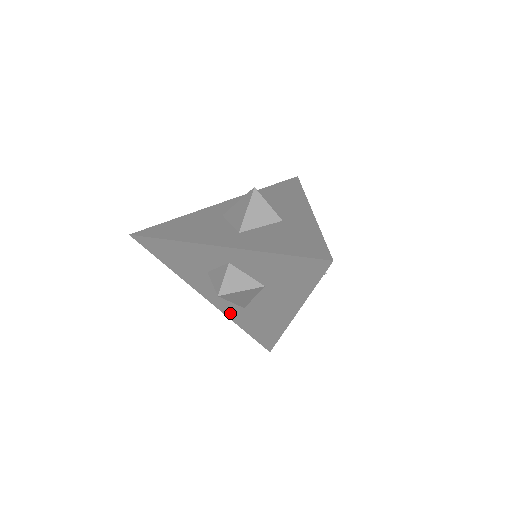
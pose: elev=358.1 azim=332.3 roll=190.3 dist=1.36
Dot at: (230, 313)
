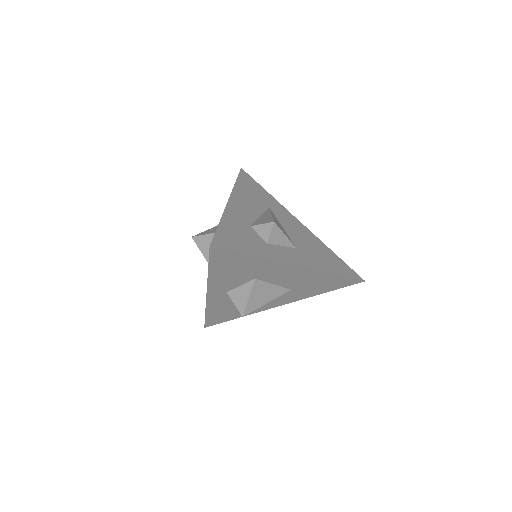
Dot at: (301, 297)
